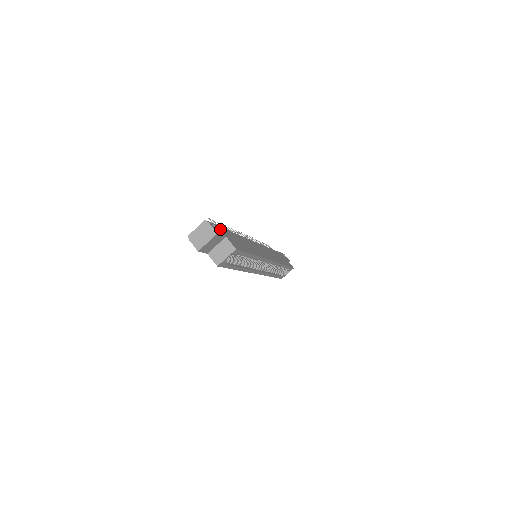
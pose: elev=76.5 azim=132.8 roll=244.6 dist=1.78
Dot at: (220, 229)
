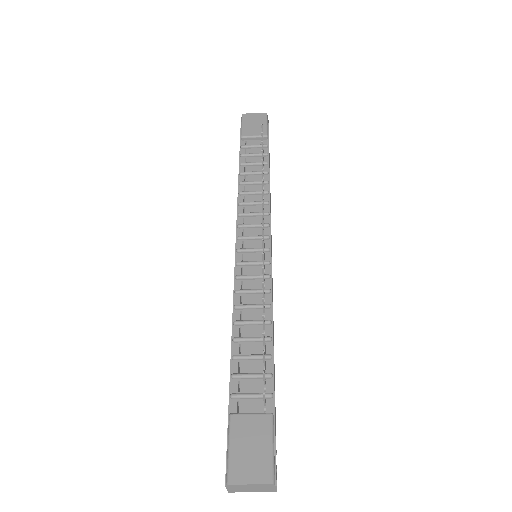
Dot at: occluded
